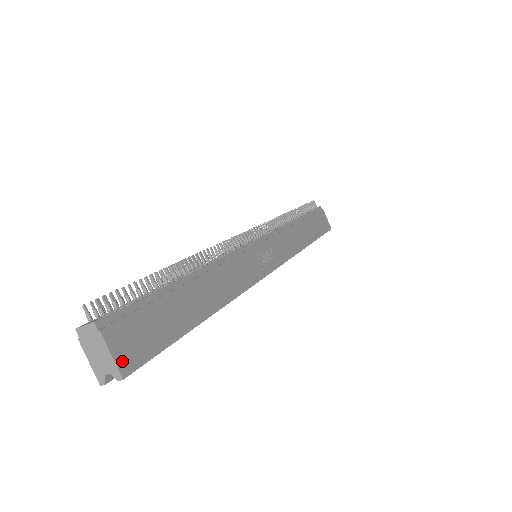
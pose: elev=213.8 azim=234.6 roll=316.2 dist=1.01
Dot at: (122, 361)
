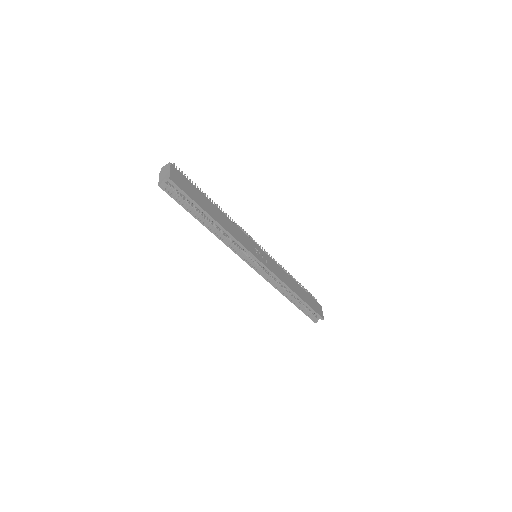
Dot at: (172, 176)
